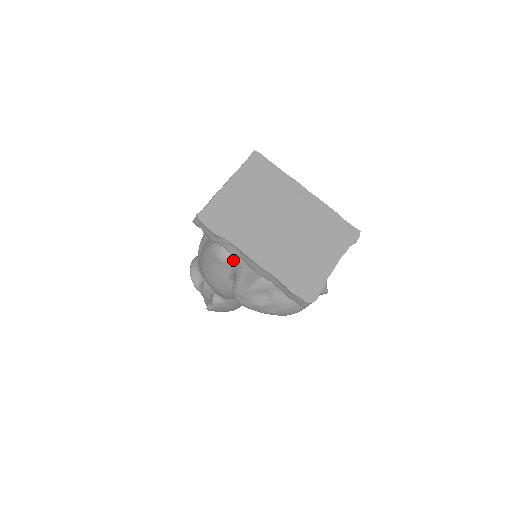
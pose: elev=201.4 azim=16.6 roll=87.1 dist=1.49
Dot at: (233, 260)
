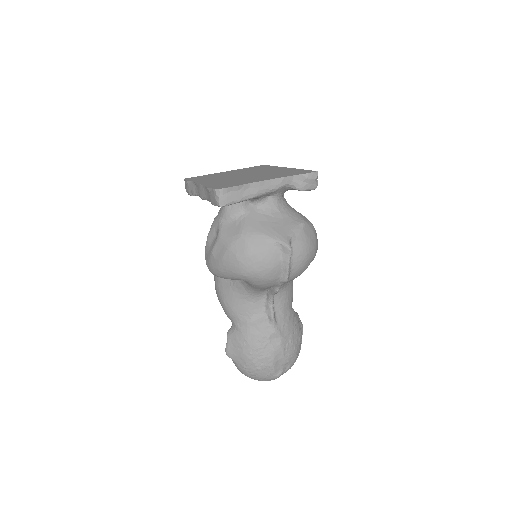
Dot at: occluded
